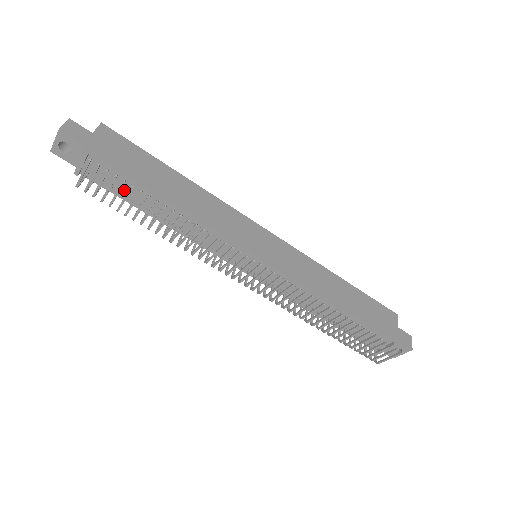
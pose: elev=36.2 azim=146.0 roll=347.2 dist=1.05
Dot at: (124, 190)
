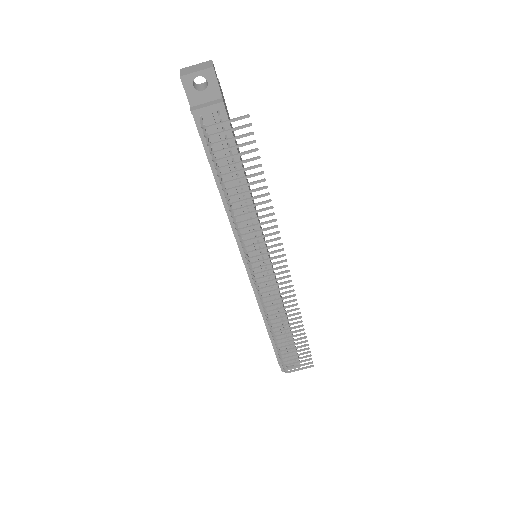
Dot at: (223, 152)
